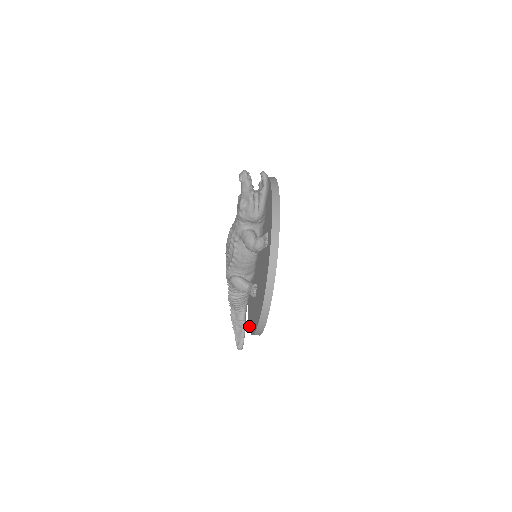
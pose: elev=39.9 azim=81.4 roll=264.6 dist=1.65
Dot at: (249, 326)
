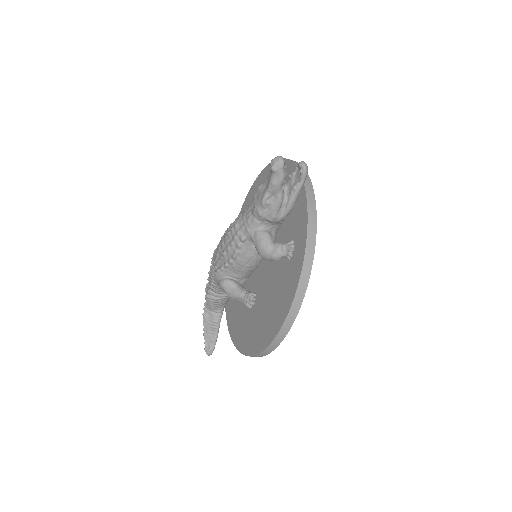
Dot at: (232, 337)
